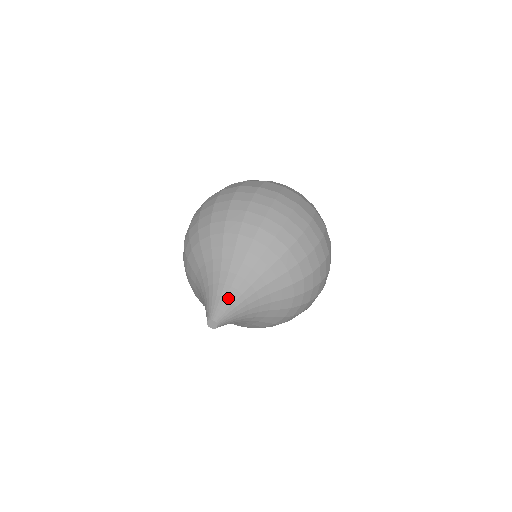
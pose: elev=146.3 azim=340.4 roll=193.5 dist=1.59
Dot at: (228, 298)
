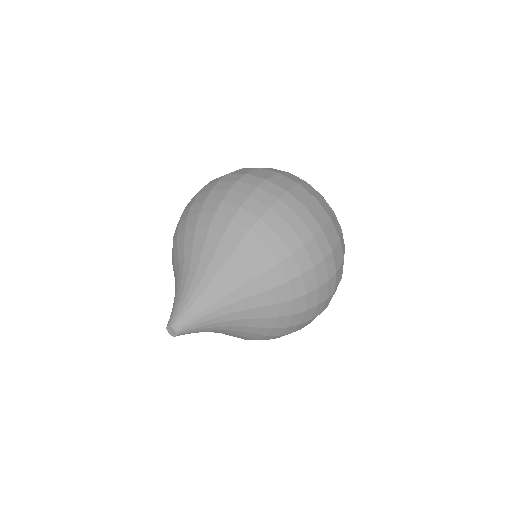
Dot at: (205, 319)
